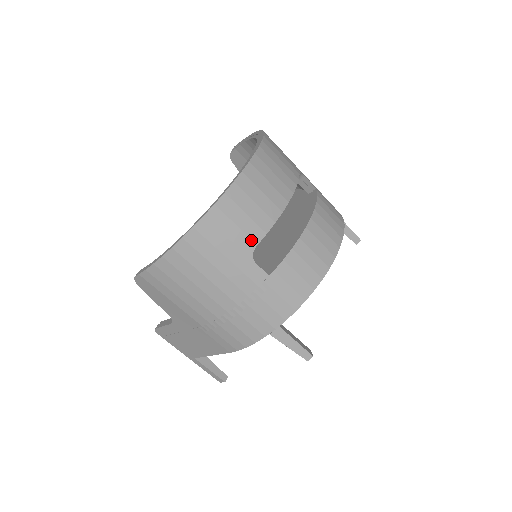
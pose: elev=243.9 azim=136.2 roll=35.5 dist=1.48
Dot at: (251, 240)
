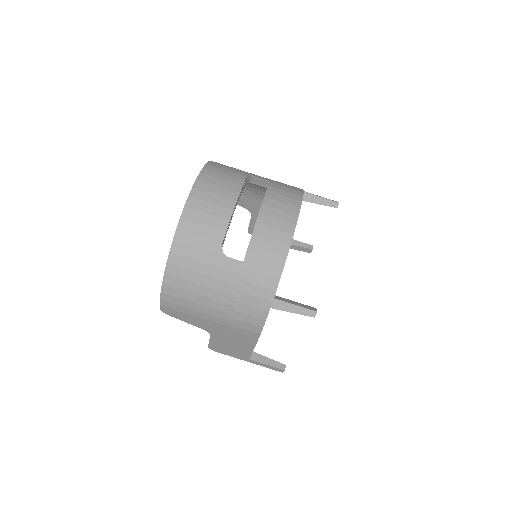
Dot at: (216, 242)
